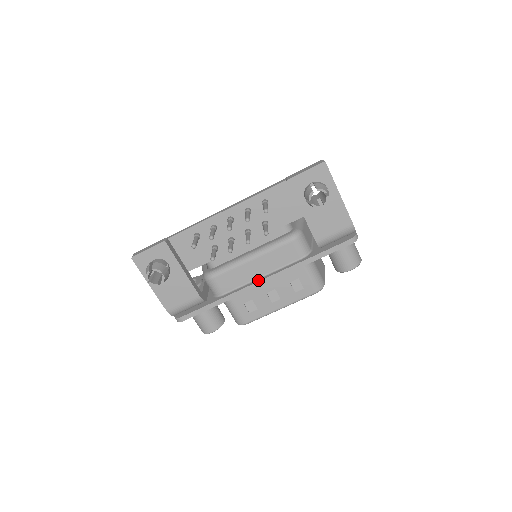
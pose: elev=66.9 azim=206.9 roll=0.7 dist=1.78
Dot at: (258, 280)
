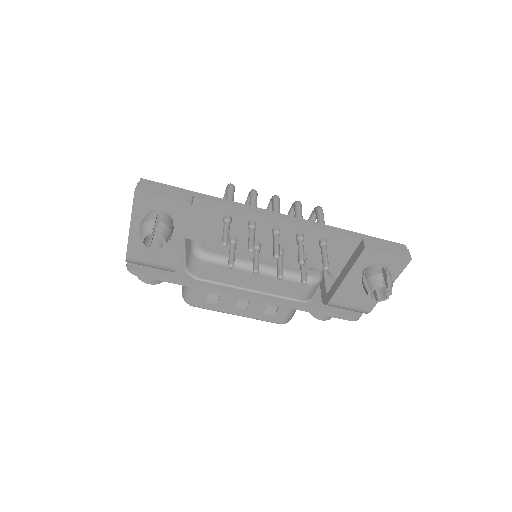
Dot at: (246, 292)
